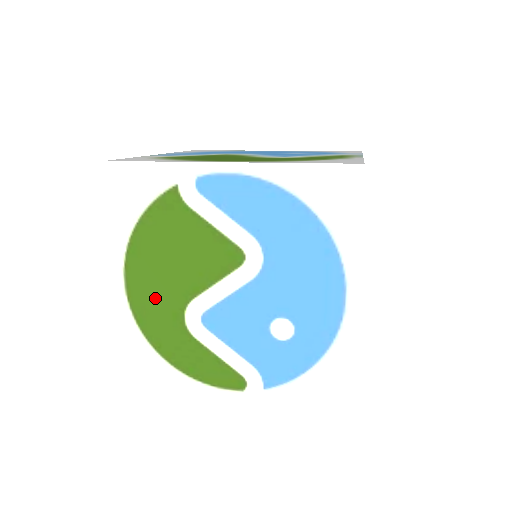
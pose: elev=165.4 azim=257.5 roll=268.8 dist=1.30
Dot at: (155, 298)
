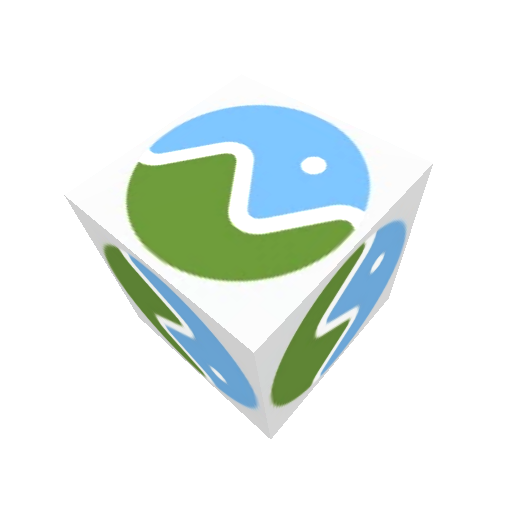
Dot at: (135, 295)
